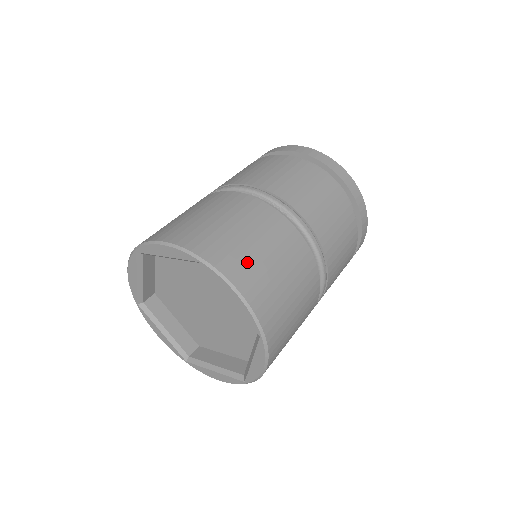
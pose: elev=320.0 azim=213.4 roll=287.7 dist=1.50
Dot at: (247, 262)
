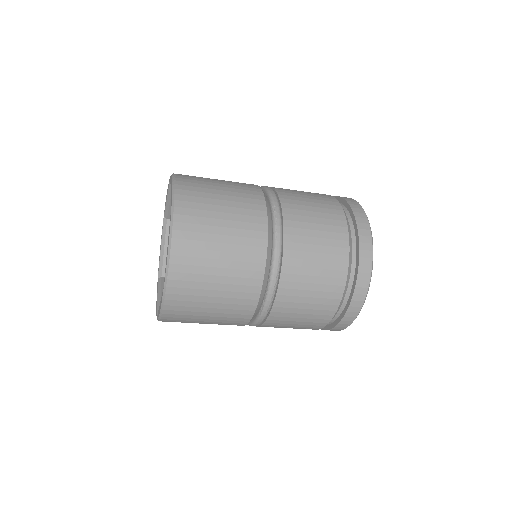
Dot at: occluded
